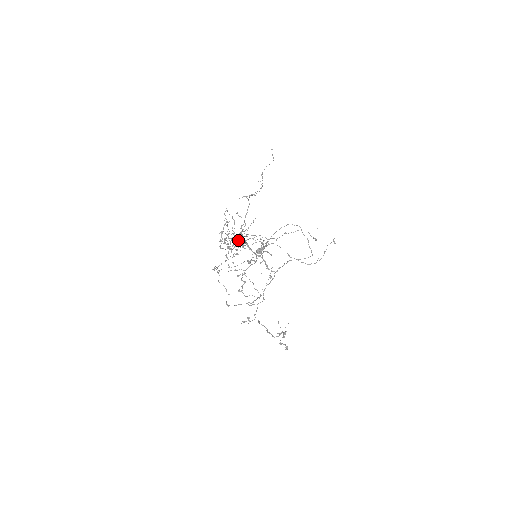
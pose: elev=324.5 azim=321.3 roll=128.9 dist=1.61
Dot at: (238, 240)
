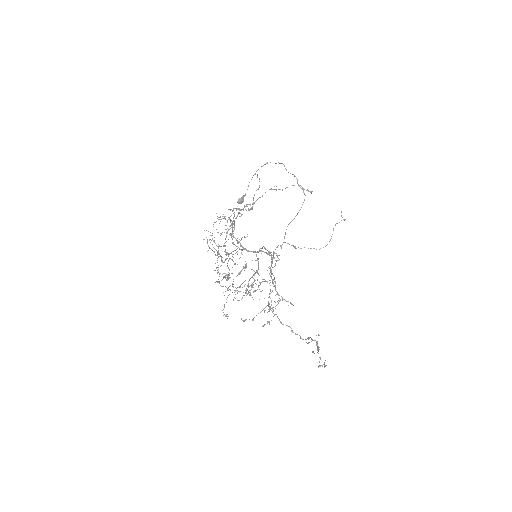
Dot at: occluded
